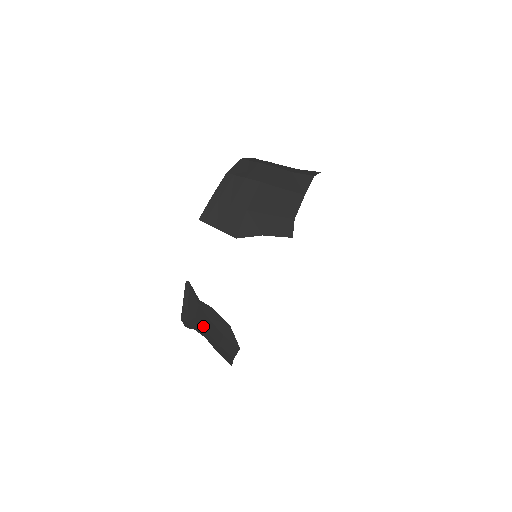
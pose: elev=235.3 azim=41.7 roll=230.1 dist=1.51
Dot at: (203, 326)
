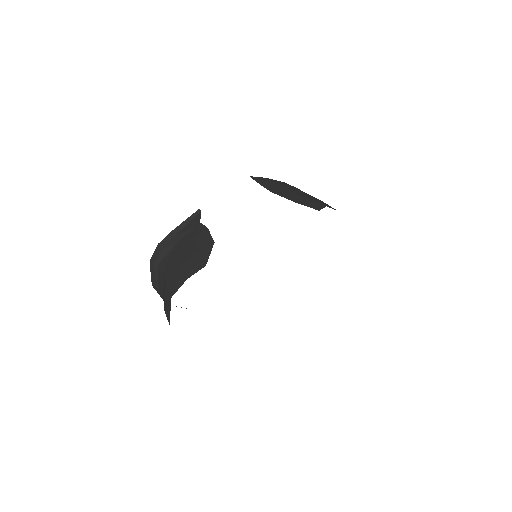
Dot at: (179, 250)
